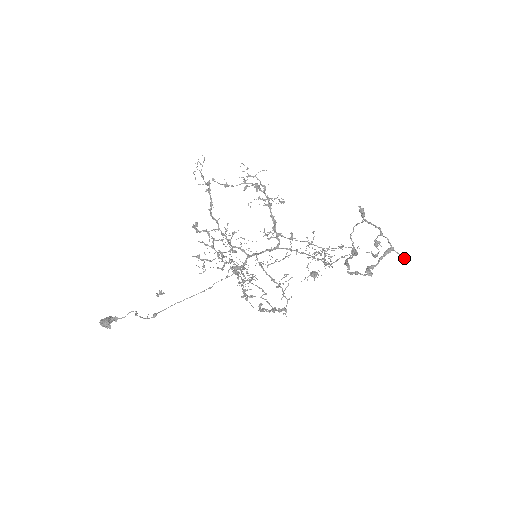
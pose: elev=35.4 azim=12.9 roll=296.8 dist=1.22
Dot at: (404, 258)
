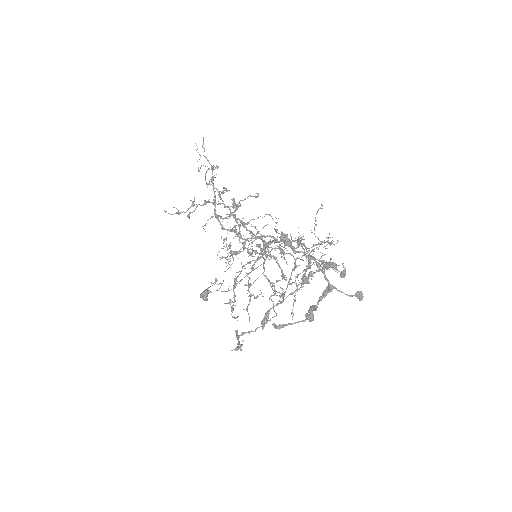
Dot at: (355, 295)
